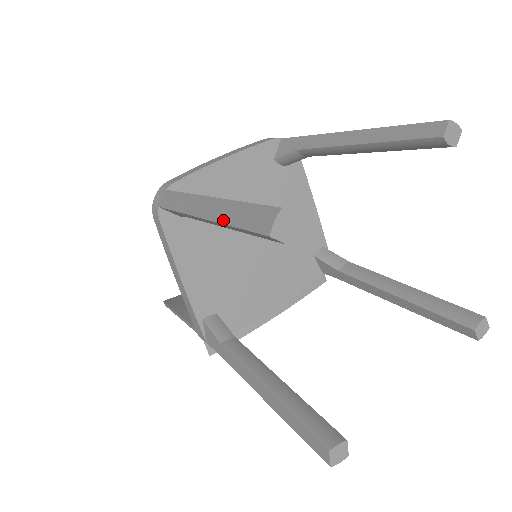
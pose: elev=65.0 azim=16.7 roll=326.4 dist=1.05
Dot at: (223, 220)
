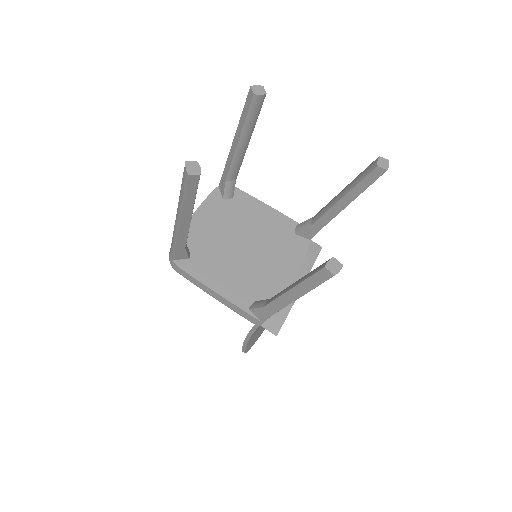
Dot at: (181, 205)
